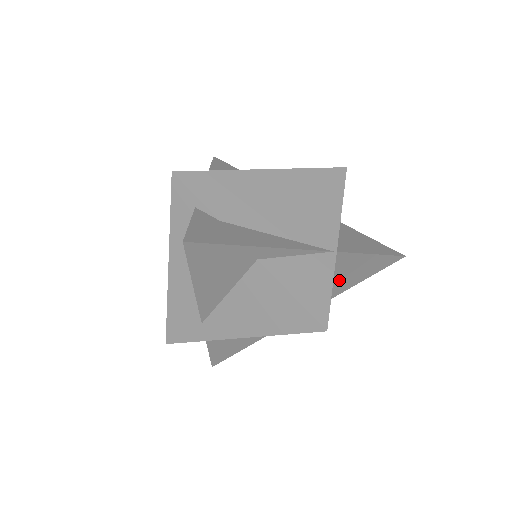
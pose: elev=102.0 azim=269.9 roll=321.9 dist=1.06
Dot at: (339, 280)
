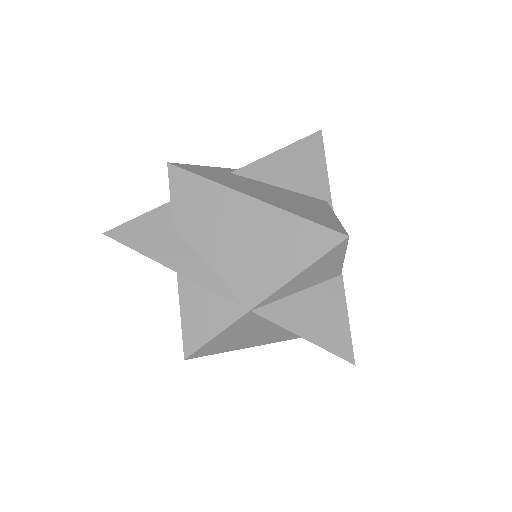
Dot at: occluded
